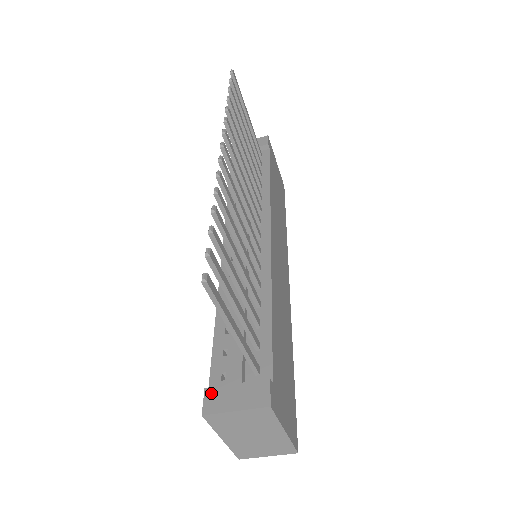
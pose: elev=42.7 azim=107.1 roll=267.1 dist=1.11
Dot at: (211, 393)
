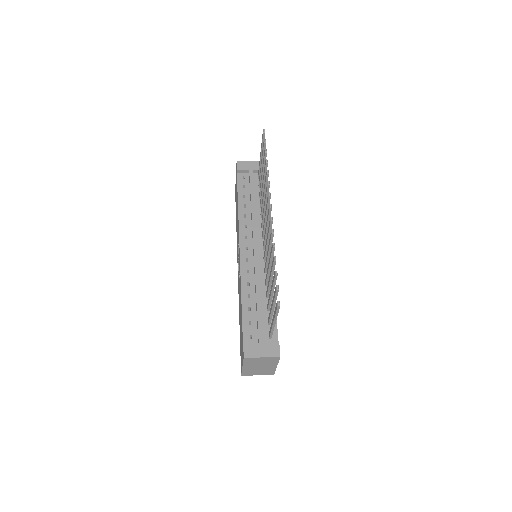
Dot at: (247, 346)
